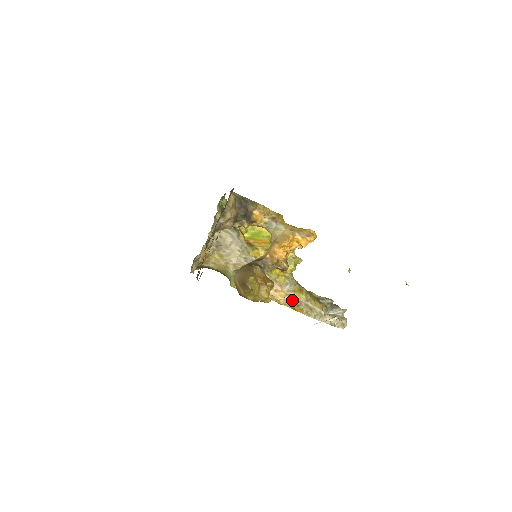
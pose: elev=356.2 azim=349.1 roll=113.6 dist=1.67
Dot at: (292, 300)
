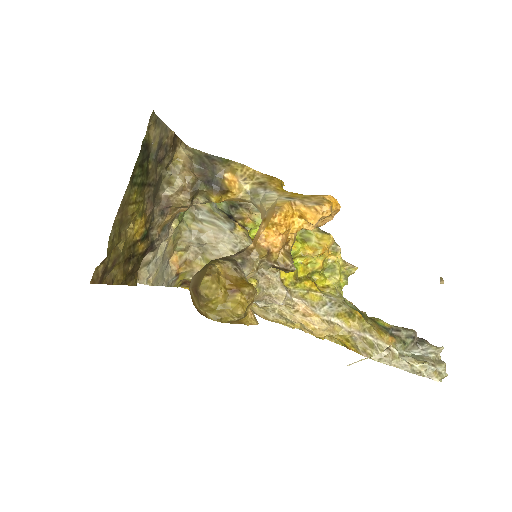
Dot at: (336, 330)
